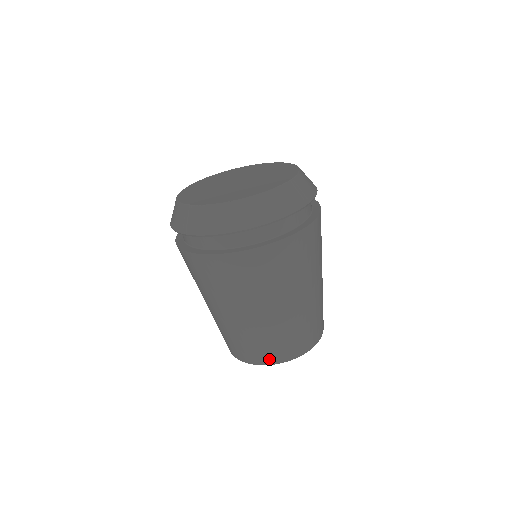
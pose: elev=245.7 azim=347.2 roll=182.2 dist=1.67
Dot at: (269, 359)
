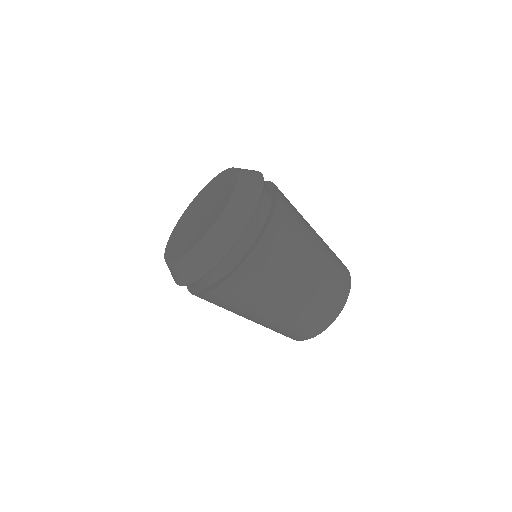
Dot at: (342, 298)
